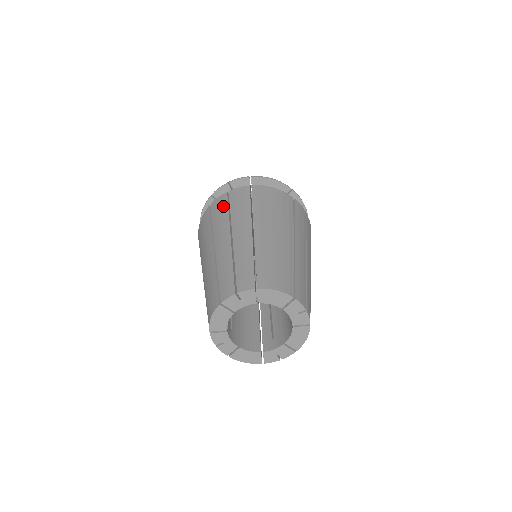
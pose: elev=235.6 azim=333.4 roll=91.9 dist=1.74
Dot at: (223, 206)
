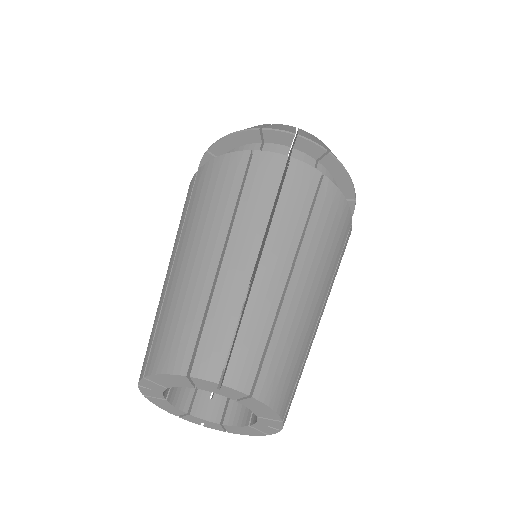
Dot at: occluded
